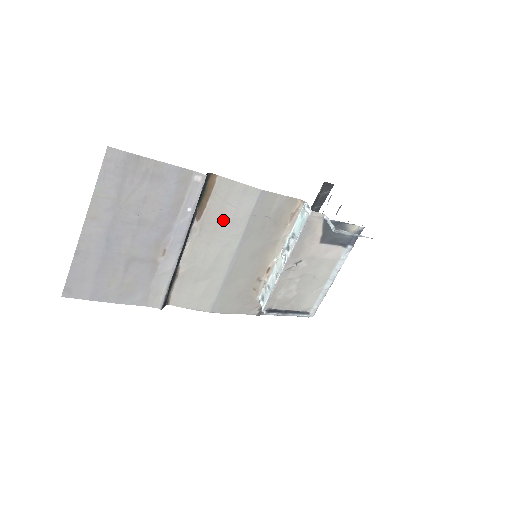
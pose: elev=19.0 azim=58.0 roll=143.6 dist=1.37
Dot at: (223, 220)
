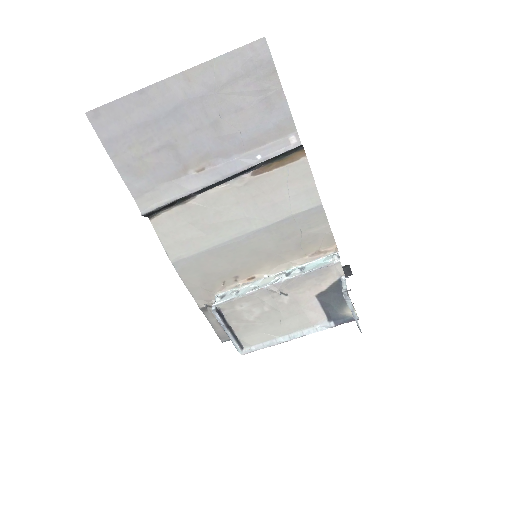
Dot at: (269, 196)
